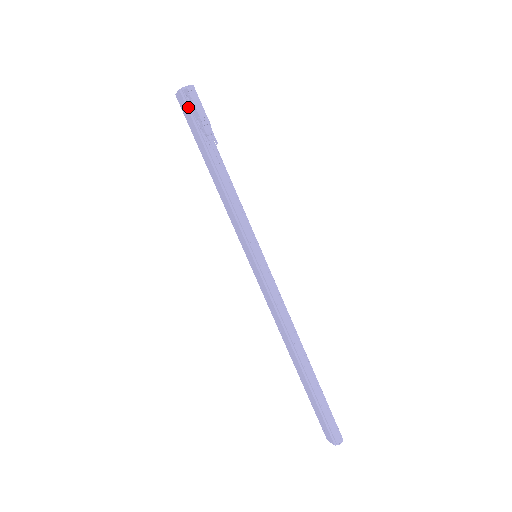
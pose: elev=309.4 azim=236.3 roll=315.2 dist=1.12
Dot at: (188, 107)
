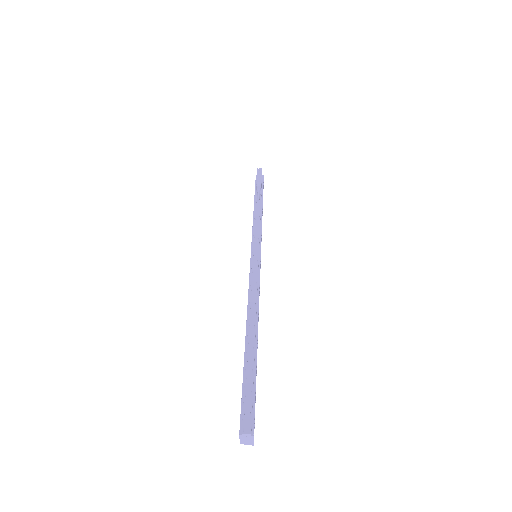
Dot at: occluded
